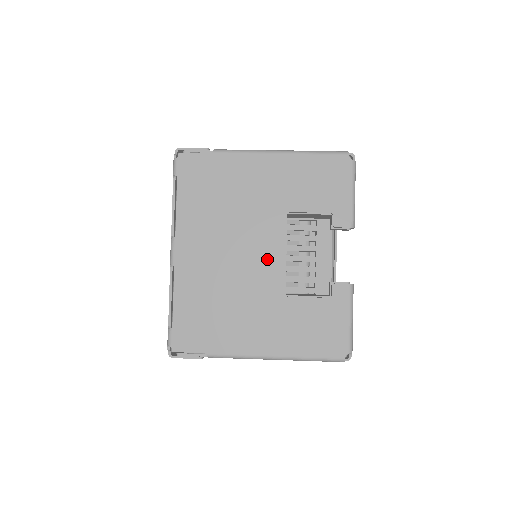
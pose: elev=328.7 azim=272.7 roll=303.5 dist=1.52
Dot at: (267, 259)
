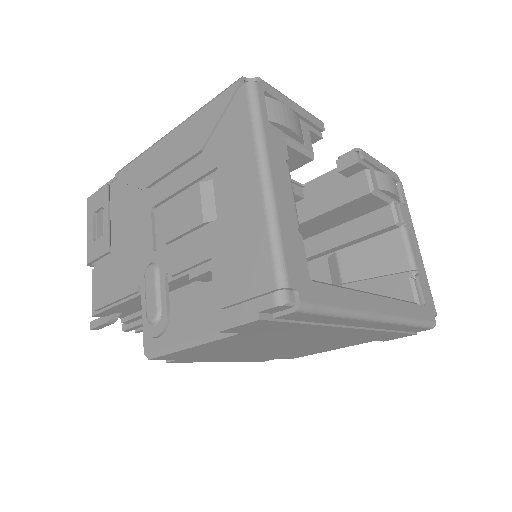
Dot at: occluded
